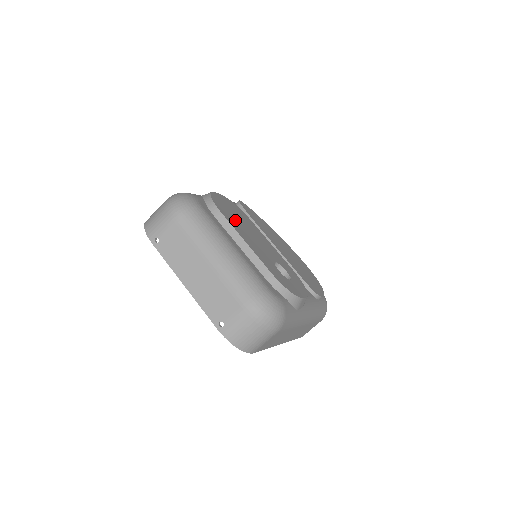
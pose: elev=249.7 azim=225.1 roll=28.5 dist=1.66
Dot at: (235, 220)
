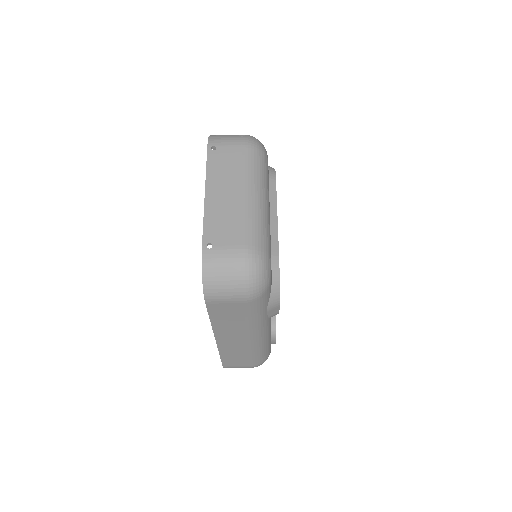
Dot at: occluded
